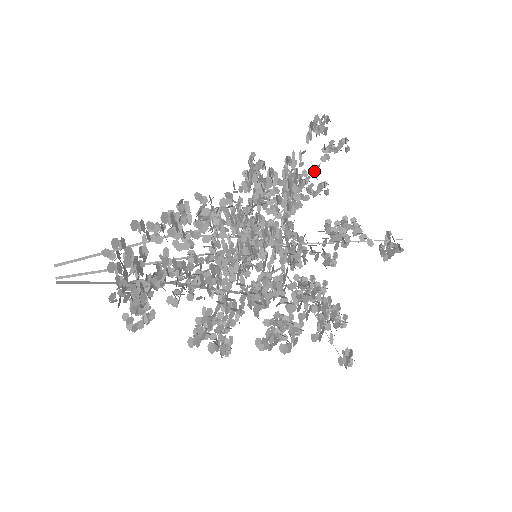
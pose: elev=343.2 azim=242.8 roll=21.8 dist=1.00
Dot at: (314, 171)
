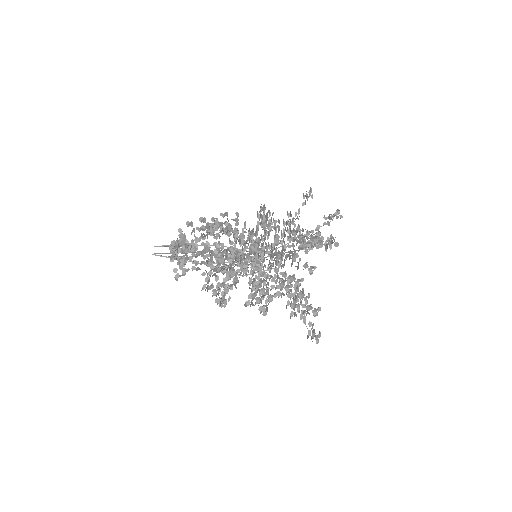
Dot at: (316, 229)
